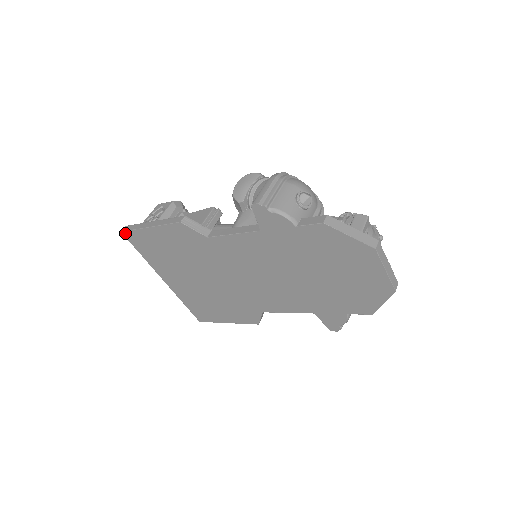
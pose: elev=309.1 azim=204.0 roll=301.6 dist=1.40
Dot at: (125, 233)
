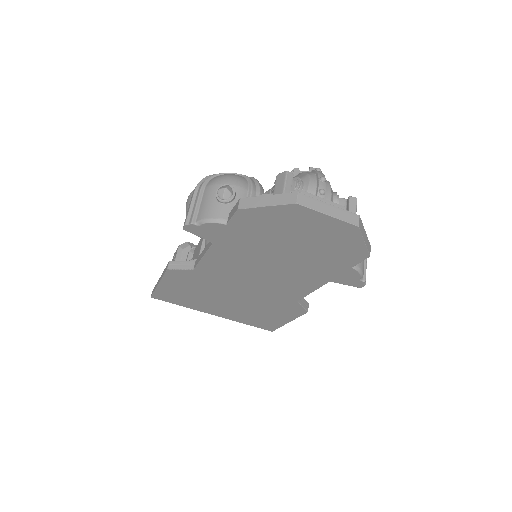
Dot at: (154, 297)
